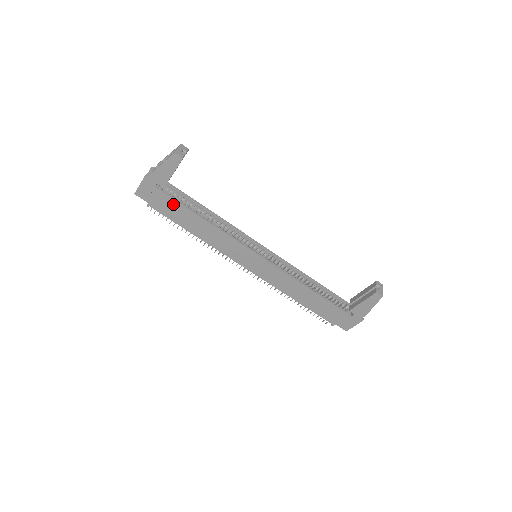
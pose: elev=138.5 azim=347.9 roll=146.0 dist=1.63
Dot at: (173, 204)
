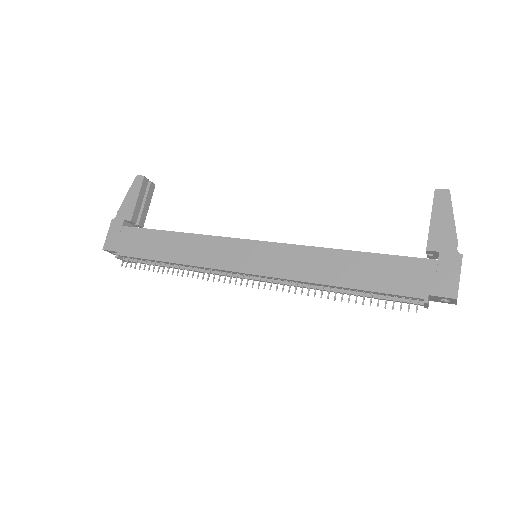
Dot at: (142, 235)
